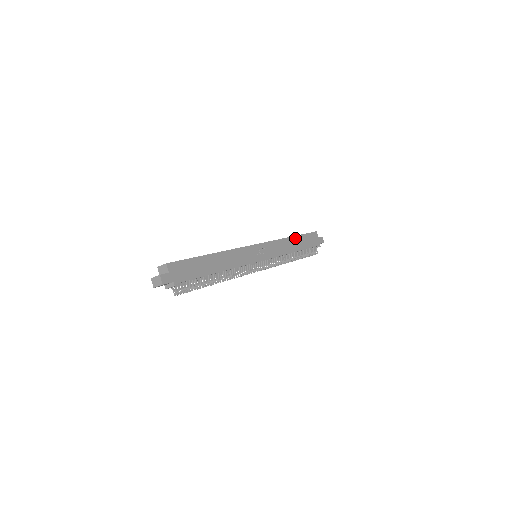
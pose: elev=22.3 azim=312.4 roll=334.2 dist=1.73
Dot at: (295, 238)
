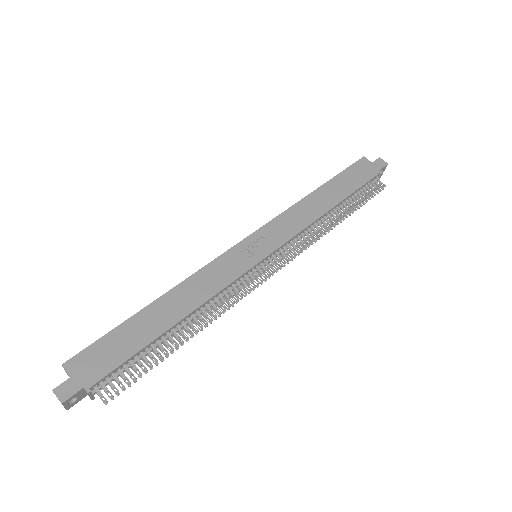
Dot at: (322, 189)
